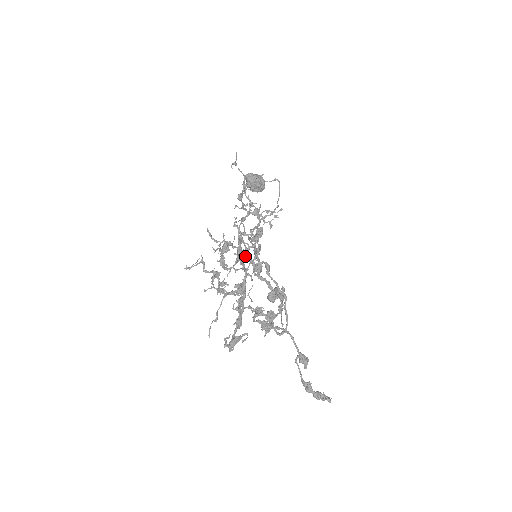
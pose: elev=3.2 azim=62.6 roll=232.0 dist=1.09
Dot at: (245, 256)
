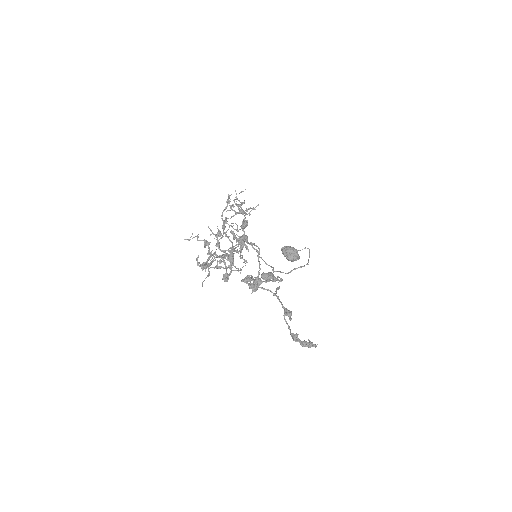
Dot at: (240, 246)
